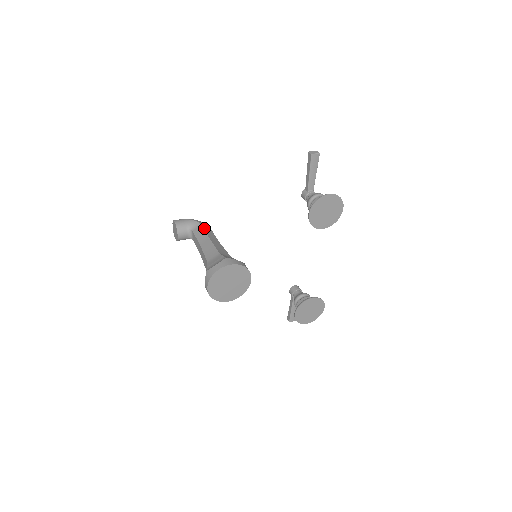
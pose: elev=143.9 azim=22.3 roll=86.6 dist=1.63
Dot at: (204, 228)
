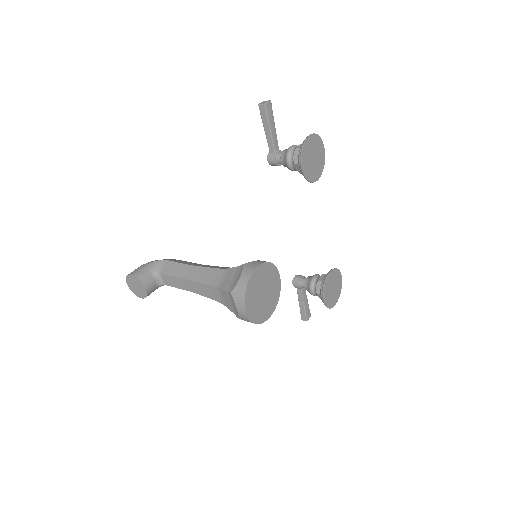
Dot at: (174, 261)
